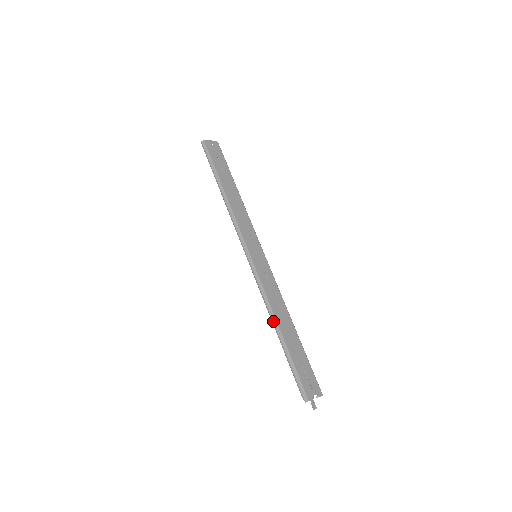
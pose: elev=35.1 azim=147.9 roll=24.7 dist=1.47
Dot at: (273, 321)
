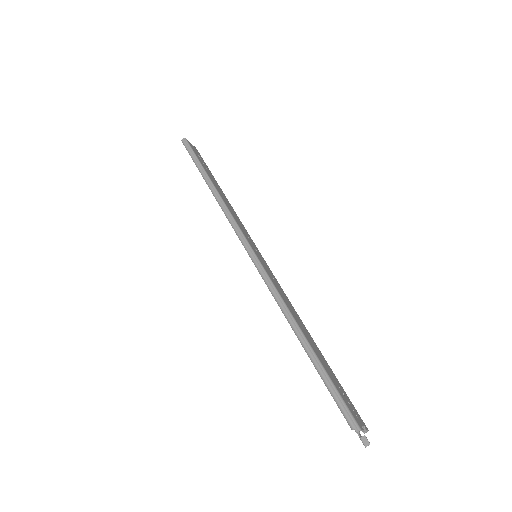
Dot at: (294, 324)
